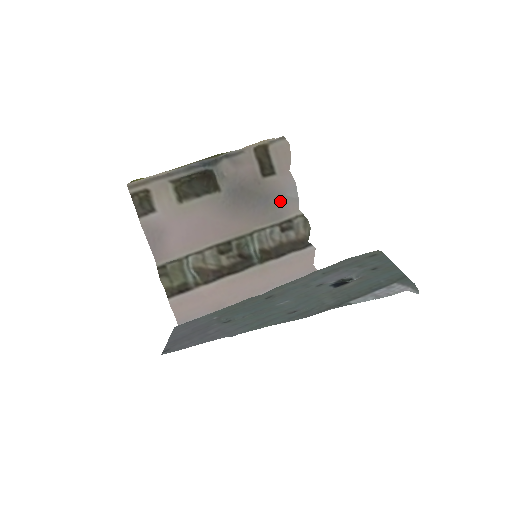
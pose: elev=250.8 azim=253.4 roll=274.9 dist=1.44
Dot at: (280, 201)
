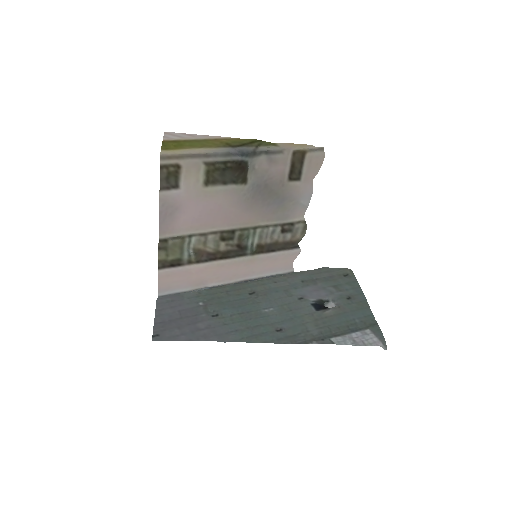
Dot at: (292, 205)
